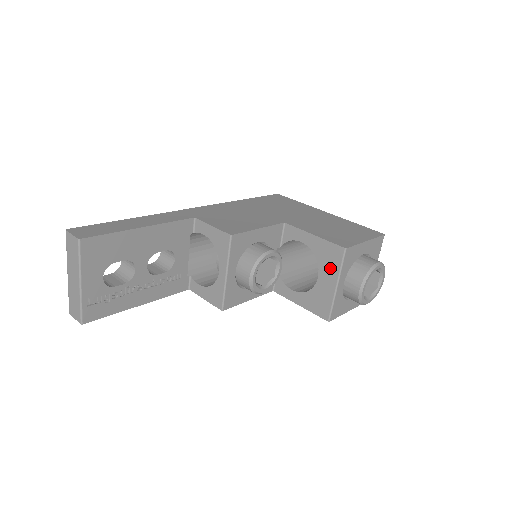
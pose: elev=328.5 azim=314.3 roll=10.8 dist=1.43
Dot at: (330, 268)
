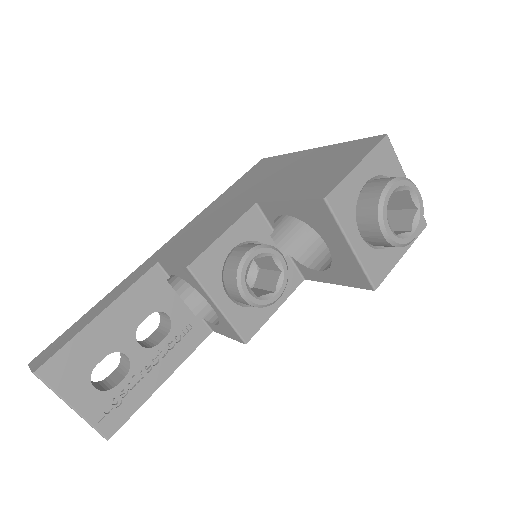
Dot at: (329, 230)
